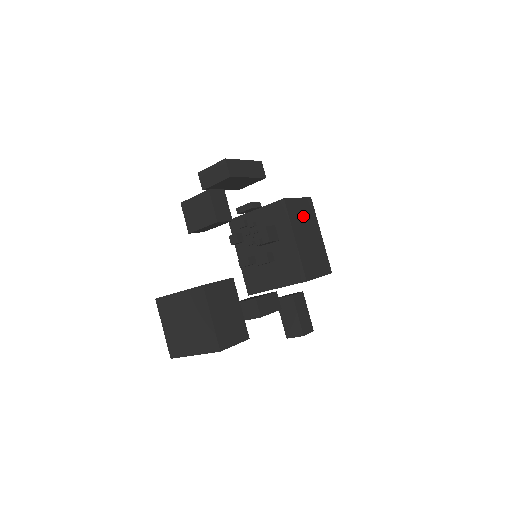
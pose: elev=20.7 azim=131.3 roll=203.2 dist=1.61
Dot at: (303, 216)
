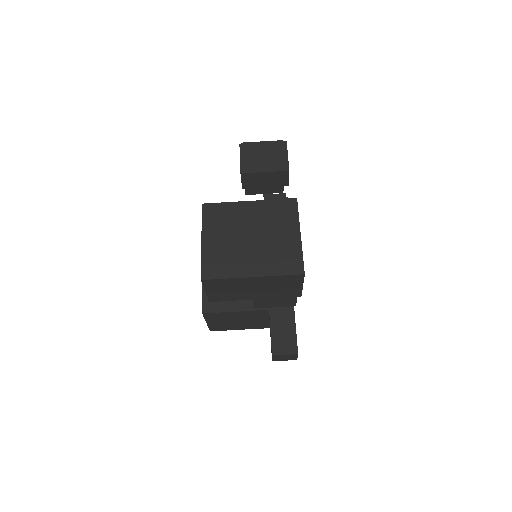
Dot at: occluded
